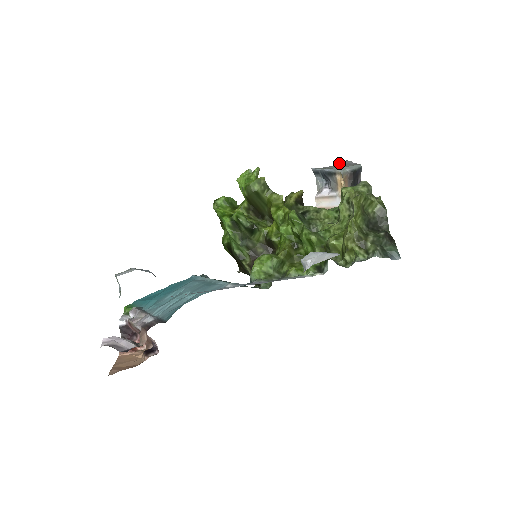
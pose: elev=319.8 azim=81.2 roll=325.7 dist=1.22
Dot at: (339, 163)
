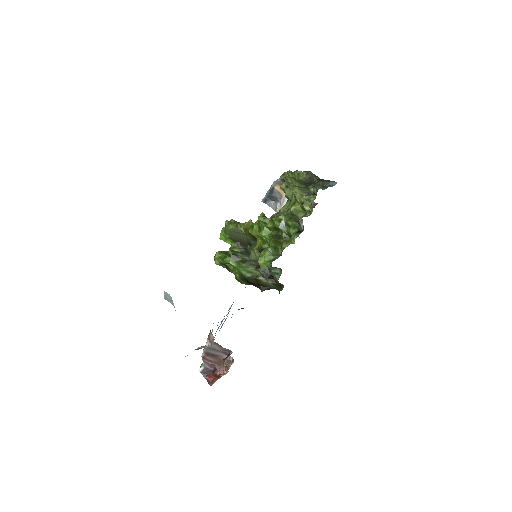
Dot at: occluded
